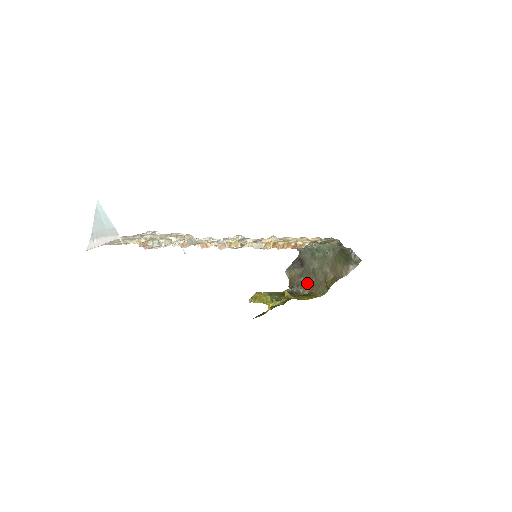
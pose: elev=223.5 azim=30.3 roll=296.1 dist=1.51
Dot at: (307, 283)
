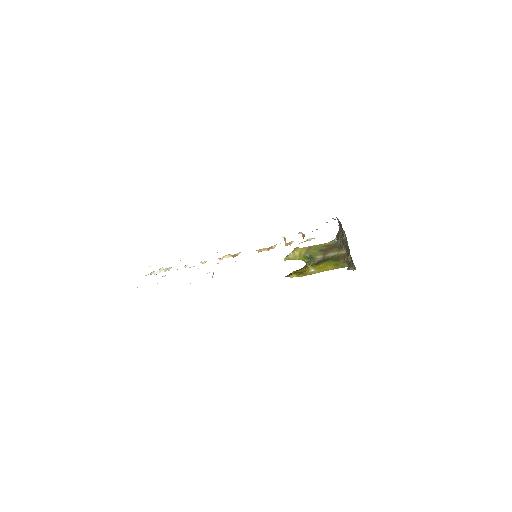
Dot at: (344, 244)
